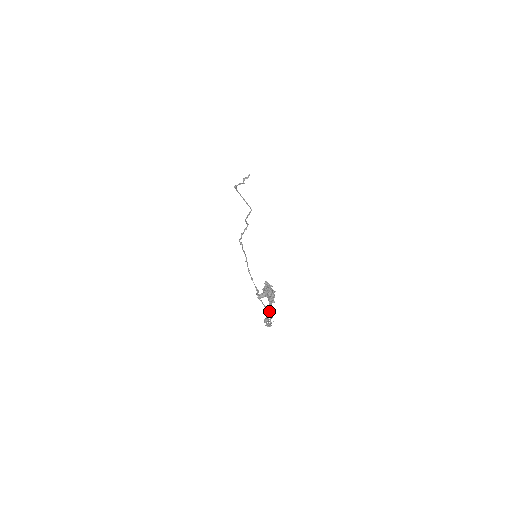
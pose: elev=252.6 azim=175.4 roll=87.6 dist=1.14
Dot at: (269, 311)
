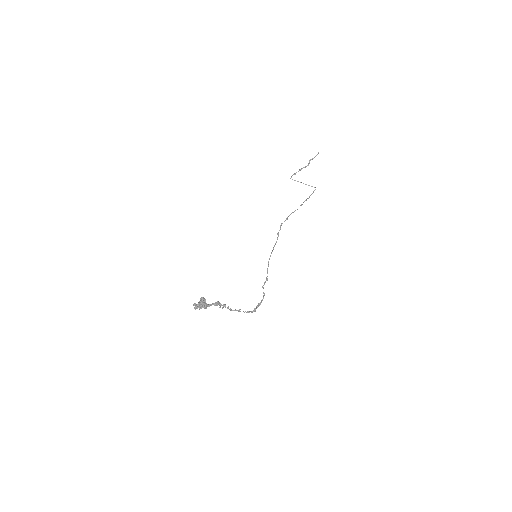
Dot at: occluded
